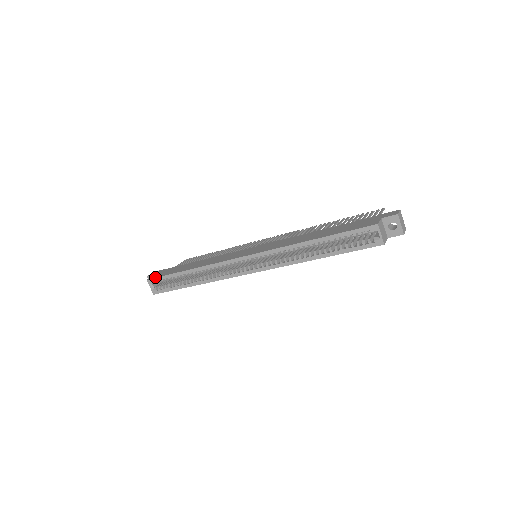
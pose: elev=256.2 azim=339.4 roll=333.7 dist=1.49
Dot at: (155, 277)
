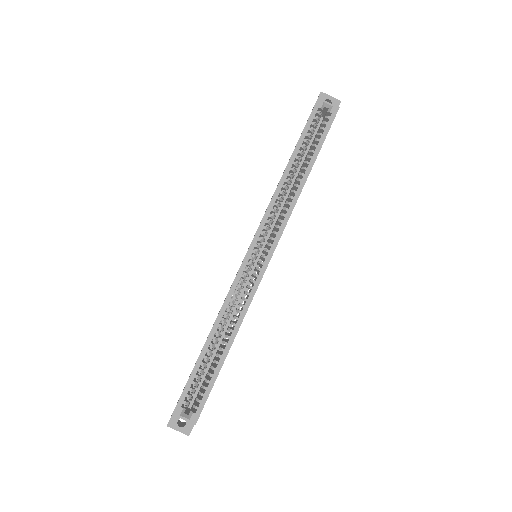
Dot at: (179, 398)
